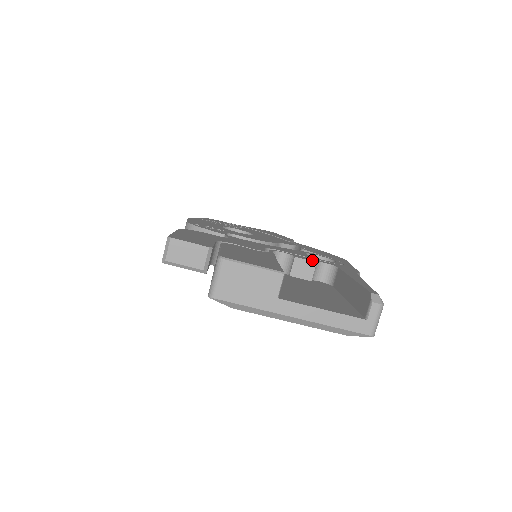
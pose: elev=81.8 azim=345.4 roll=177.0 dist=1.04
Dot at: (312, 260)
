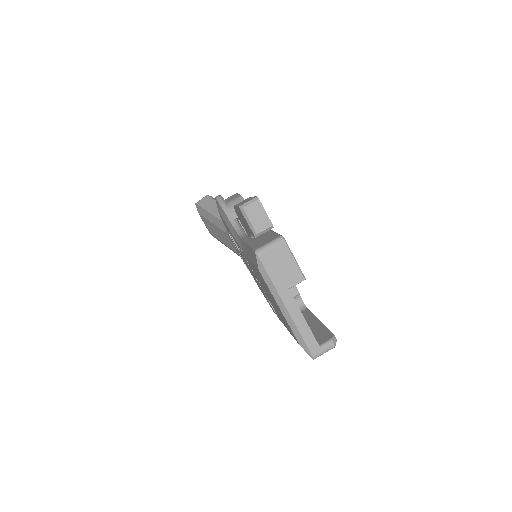
Dot at: occluded
